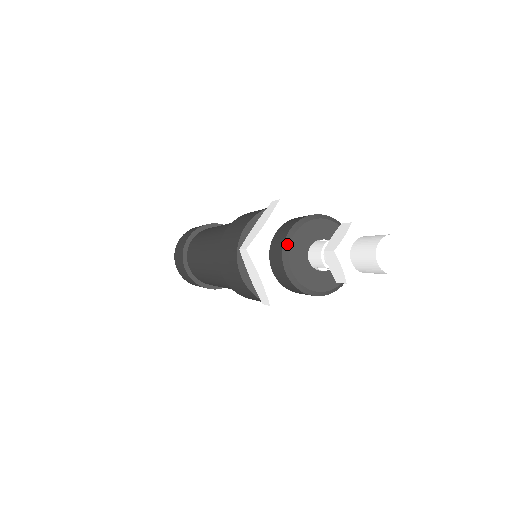
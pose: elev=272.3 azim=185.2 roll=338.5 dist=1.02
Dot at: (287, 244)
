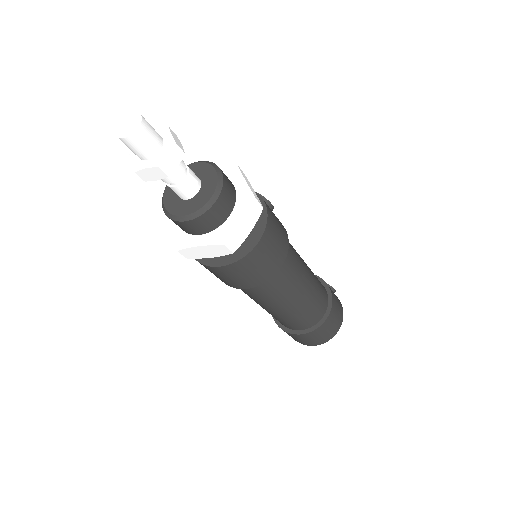
Dot at: (168, 214)
